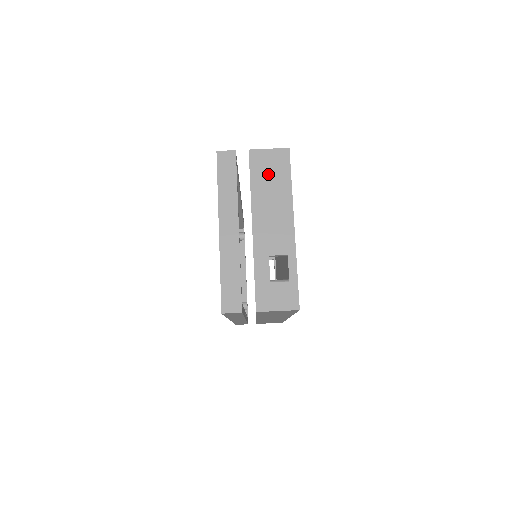
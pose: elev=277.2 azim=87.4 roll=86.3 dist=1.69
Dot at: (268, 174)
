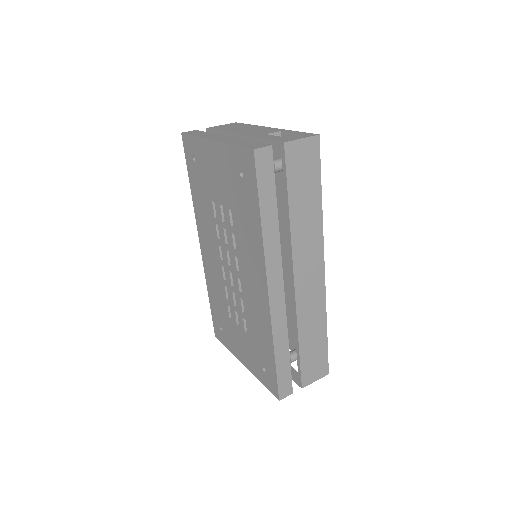
Dot at: (230, 127)
